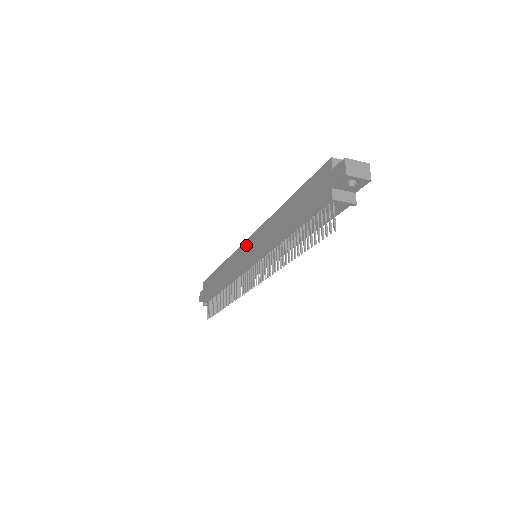
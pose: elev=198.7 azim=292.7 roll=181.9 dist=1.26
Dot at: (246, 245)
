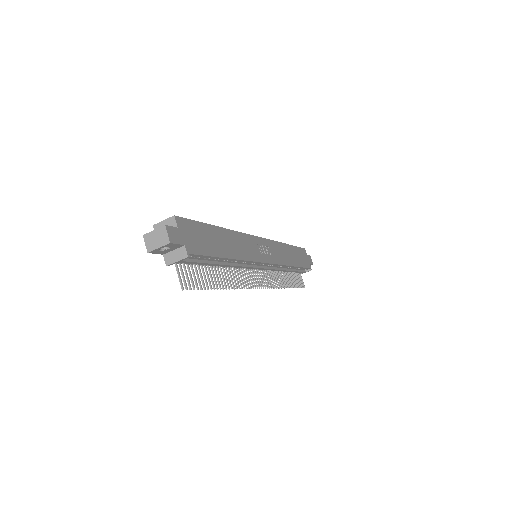
Dot at: occluded
